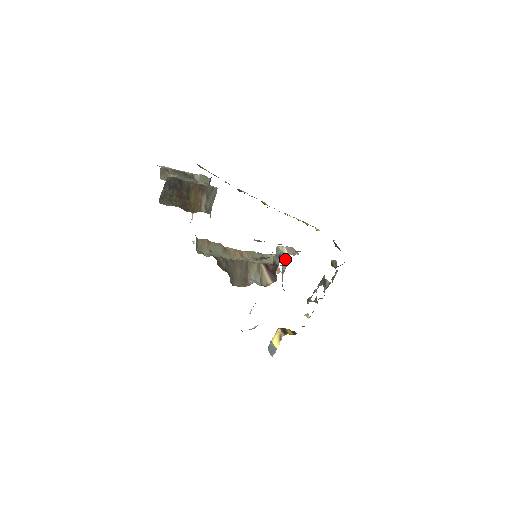
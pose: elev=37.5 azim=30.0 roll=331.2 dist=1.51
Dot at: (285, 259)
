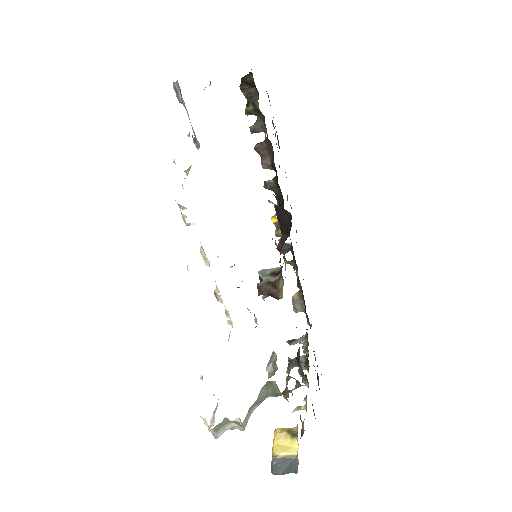
Dot at: (267, 295)
